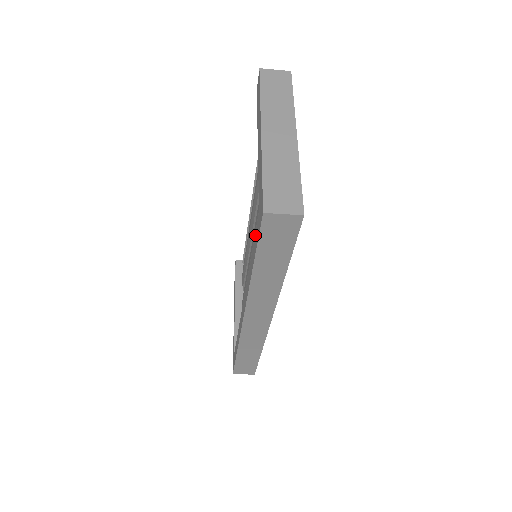
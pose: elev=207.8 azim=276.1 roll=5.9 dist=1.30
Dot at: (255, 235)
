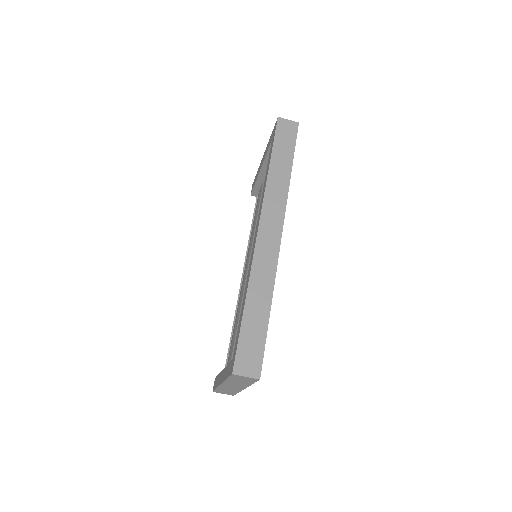
Dot at: (269, 154)
